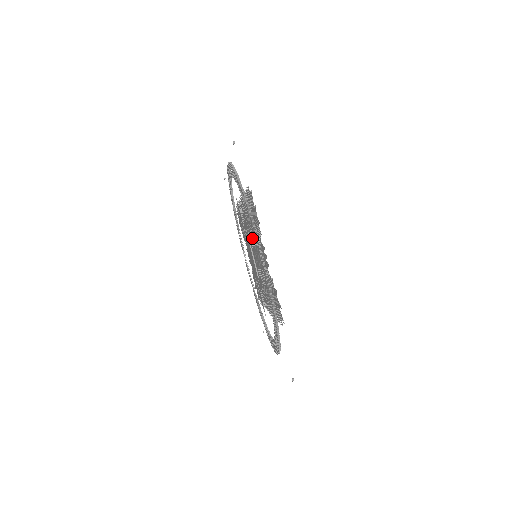
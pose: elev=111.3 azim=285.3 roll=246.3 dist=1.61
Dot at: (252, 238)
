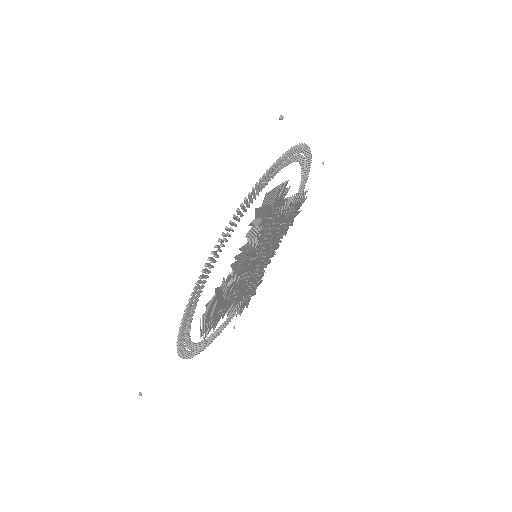
Dot at: (247, 234)
